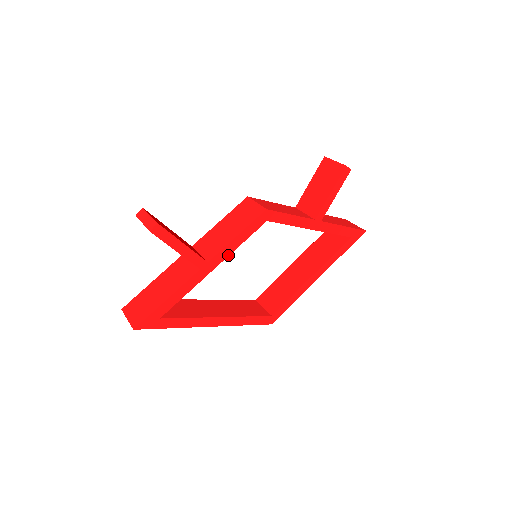
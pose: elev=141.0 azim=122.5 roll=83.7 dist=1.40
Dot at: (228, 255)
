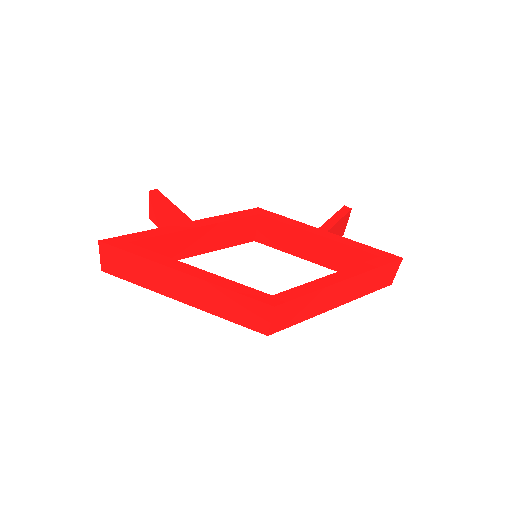
Dot at: (215, 223)
